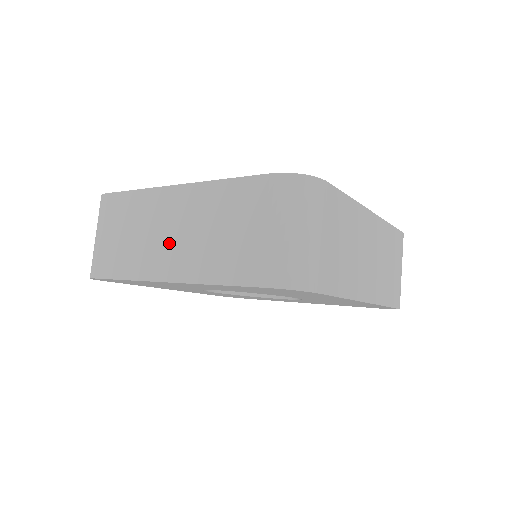
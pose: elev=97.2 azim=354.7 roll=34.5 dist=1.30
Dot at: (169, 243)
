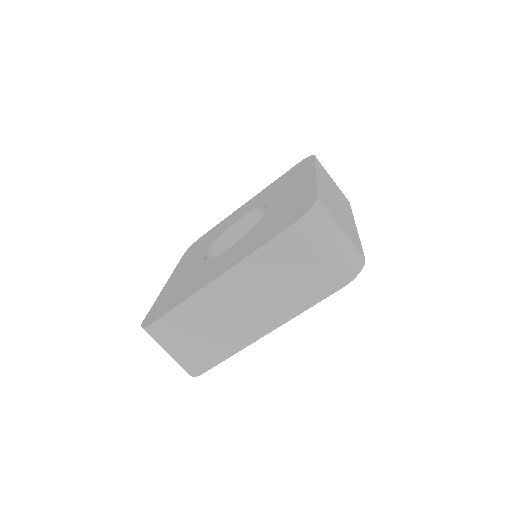
Dot at: (248, 313)
